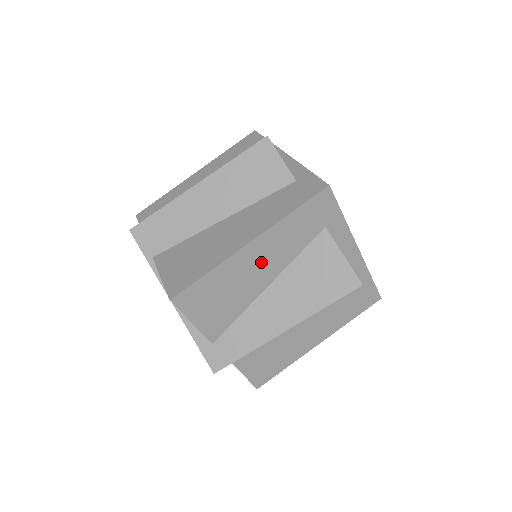
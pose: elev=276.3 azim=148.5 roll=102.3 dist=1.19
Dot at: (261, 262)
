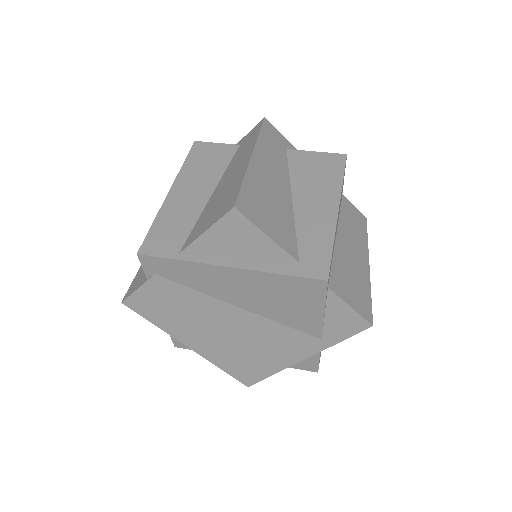
Dot at: (271, 175)
